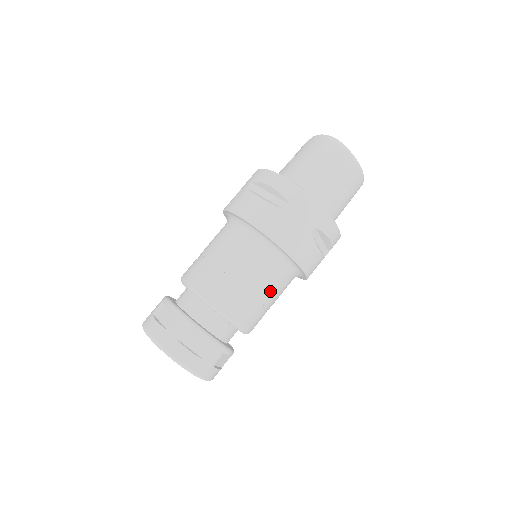
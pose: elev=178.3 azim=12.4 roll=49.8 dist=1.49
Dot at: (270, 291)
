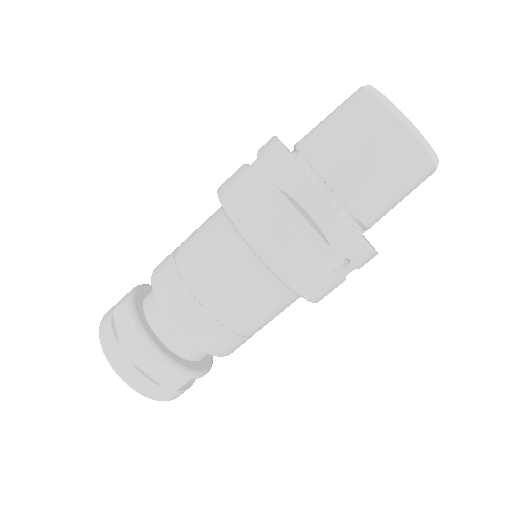
Dot at: (216, 279)
